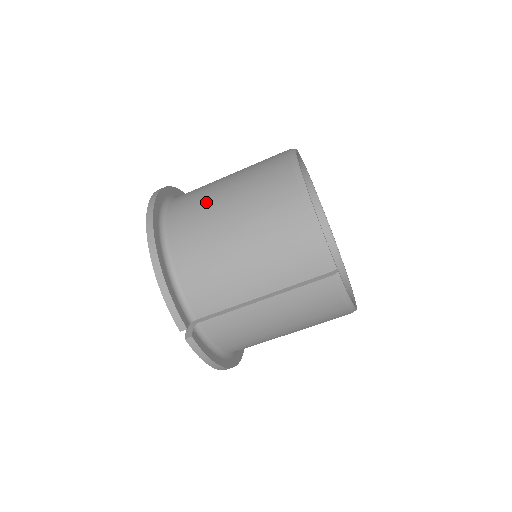
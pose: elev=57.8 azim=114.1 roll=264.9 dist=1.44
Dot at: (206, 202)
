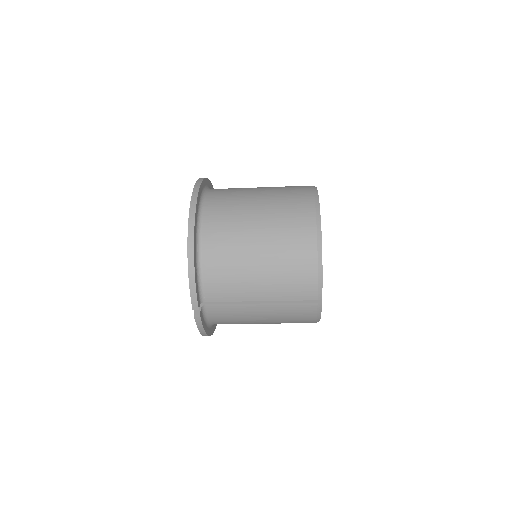
Dot at: (239, 214)
